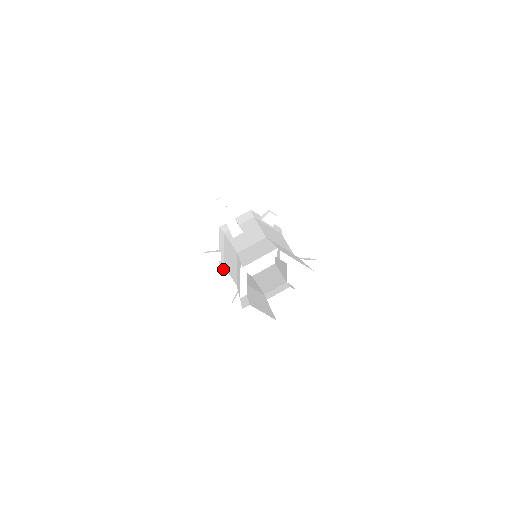
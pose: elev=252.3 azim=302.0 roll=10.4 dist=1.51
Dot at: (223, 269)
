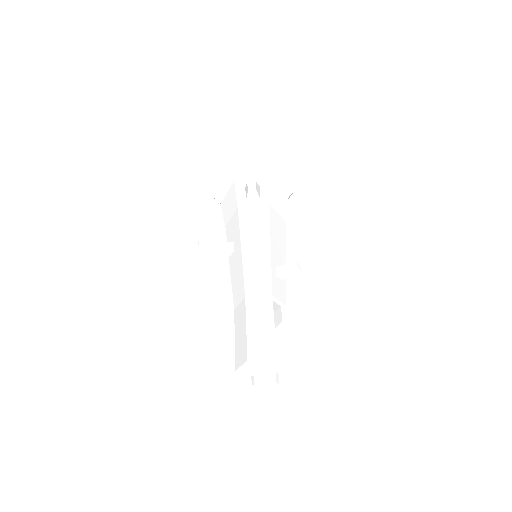
Dot at: occluded
